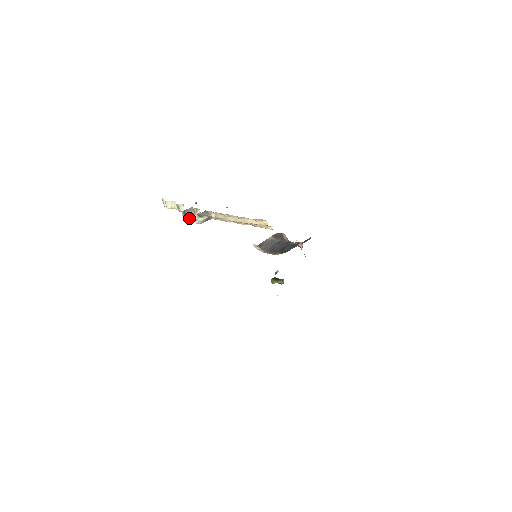
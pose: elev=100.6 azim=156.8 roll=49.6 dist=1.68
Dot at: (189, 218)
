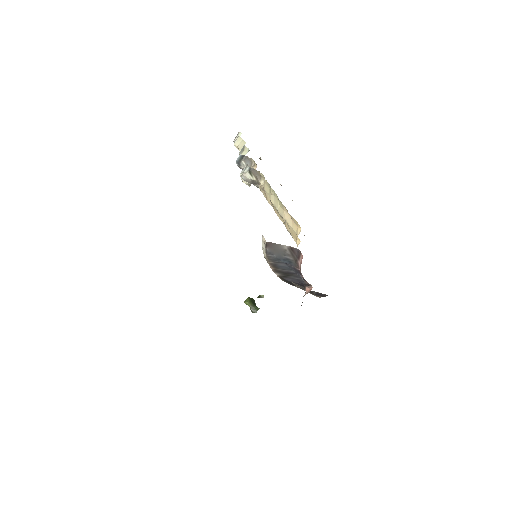
Dot at: (241, 167)
